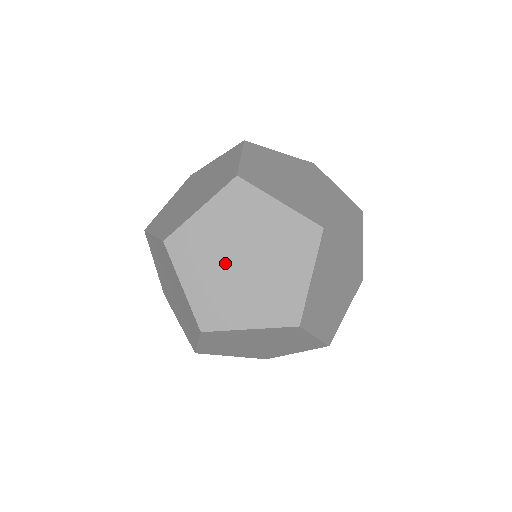
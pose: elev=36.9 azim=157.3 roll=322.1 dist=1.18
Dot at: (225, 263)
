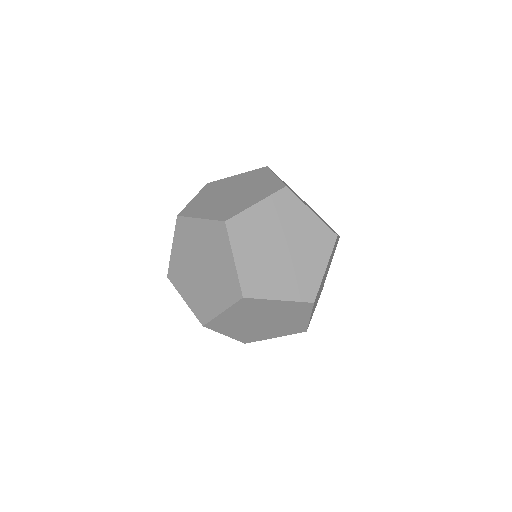
Dot at: (193, 259)
